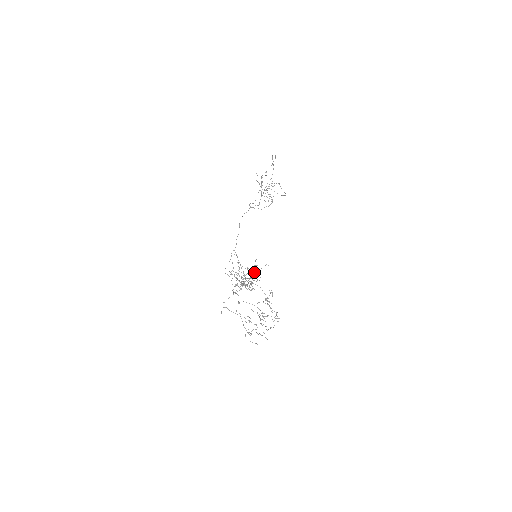
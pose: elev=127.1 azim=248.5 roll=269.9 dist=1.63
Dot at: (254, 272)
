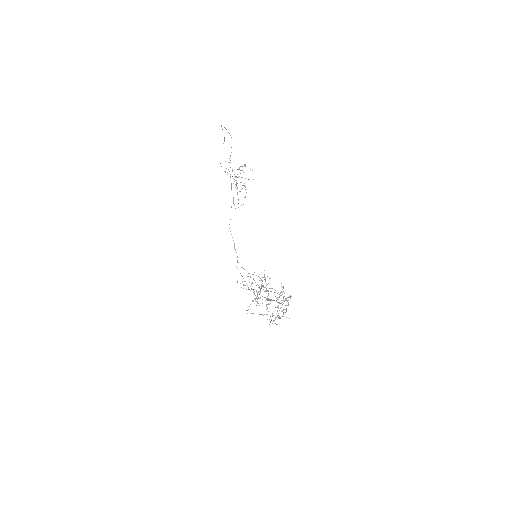
Dot at: occluded
